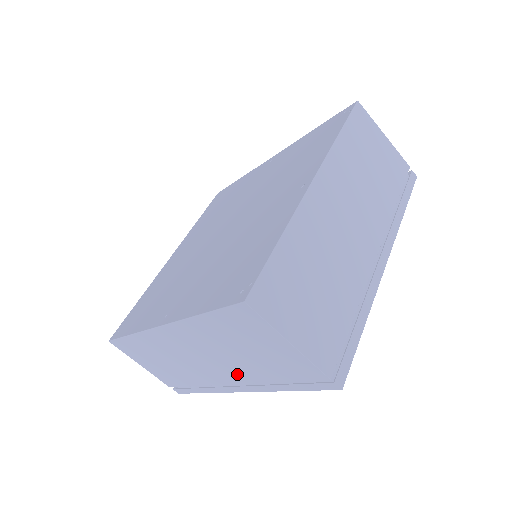
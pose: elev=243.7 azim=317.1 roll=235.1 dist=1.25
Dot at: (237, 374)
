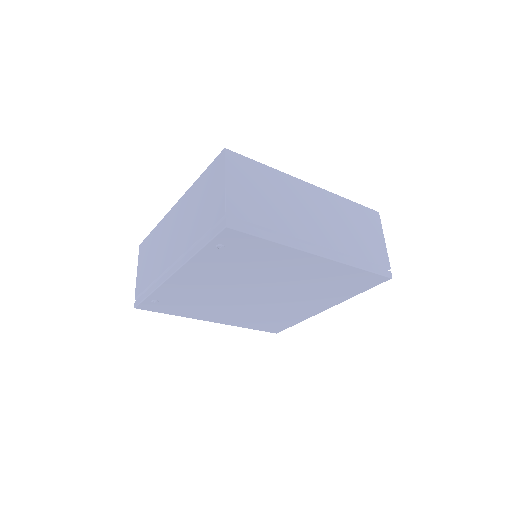
Dot at: (183, 244)
